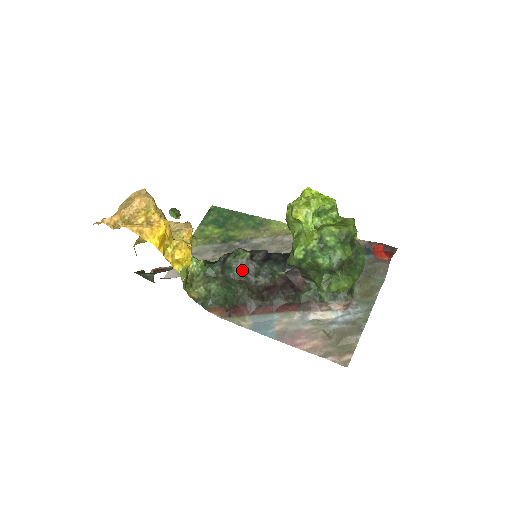
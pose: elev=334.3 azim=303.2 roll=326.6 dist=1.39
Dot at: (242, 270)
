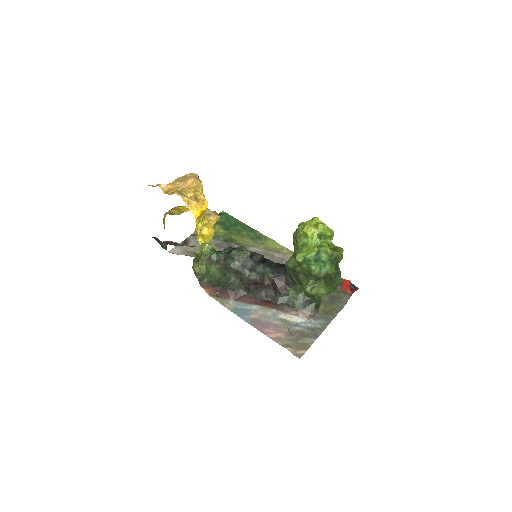
Dot at: (241, 263)
